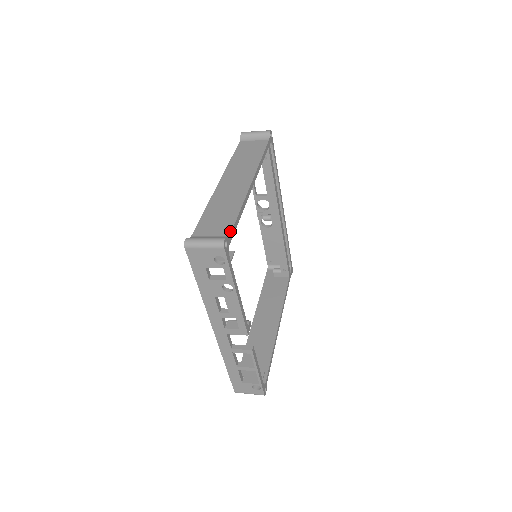
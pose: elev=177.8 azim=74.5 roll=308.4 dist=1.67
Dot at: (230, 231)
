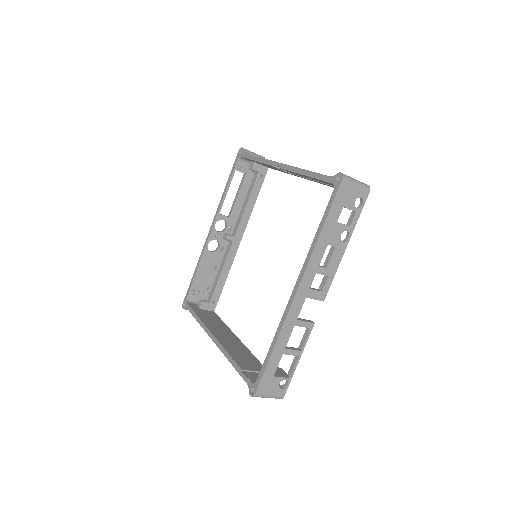
Dot at: occluded
